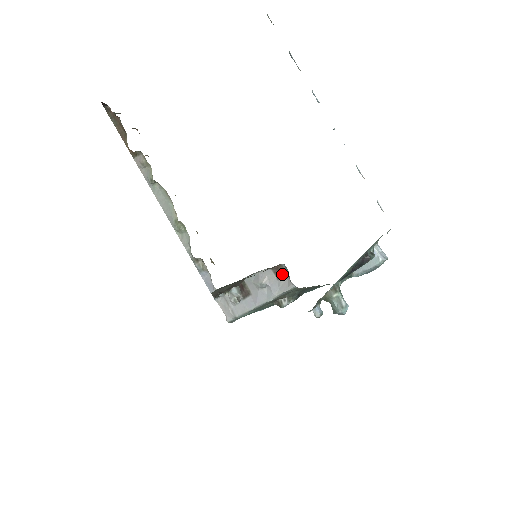
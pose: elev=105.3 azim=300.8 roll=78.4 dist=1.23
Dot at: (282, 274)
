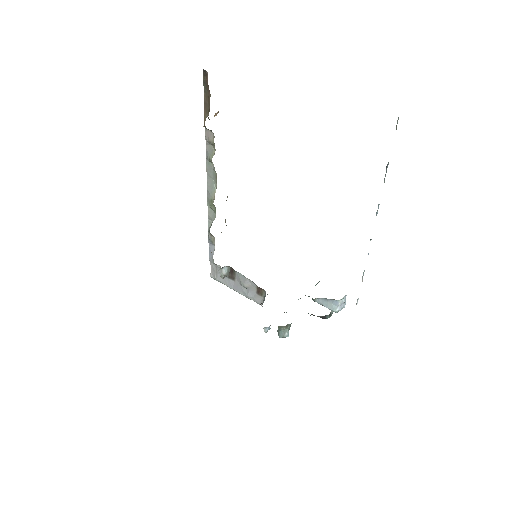
Dot at: (261, 293)
